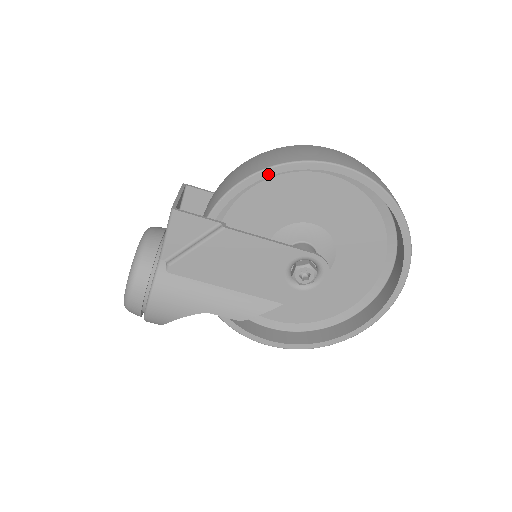
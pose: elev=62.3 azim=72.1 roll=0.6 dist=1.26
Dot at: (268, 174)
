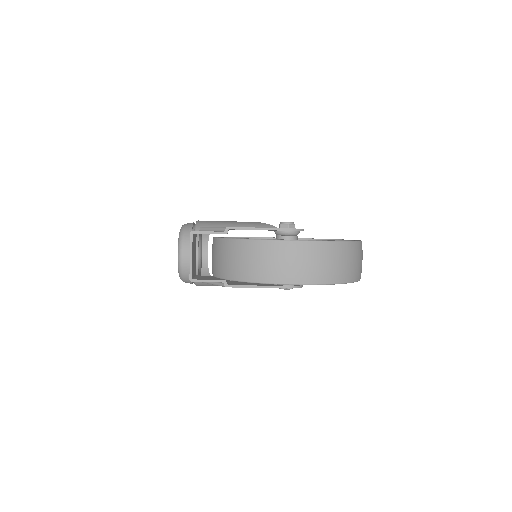
Dot at: occluded
